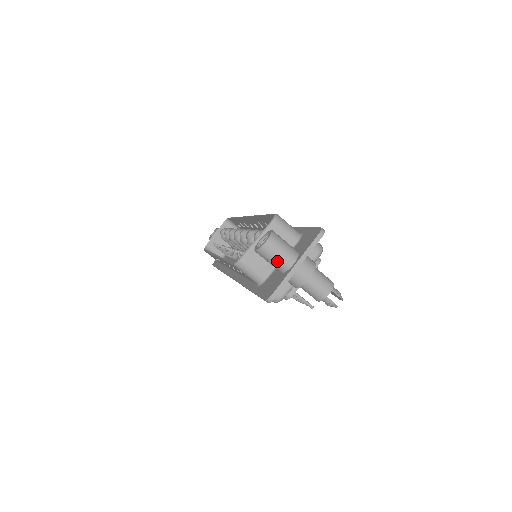
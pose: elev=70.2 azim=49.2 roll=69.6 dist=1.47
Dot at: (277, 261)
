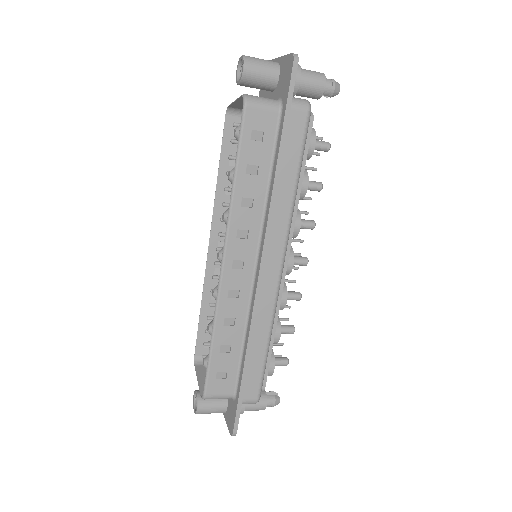
Dot at: occluded
